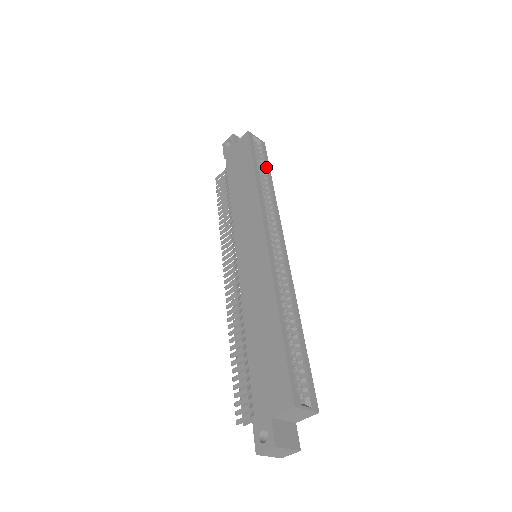
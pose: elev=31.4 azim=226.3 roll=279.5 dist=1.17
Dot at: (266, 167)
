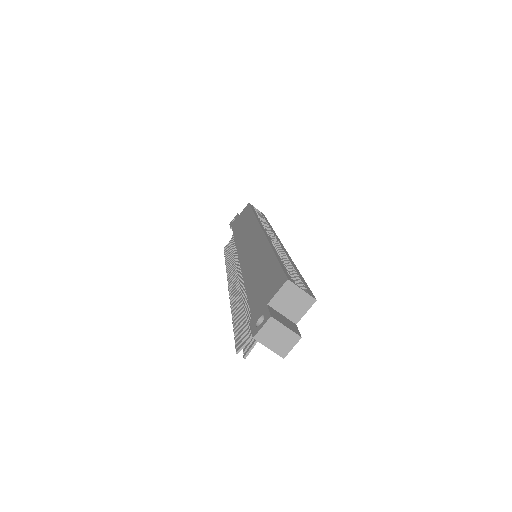
Dot at: (265, 219)
